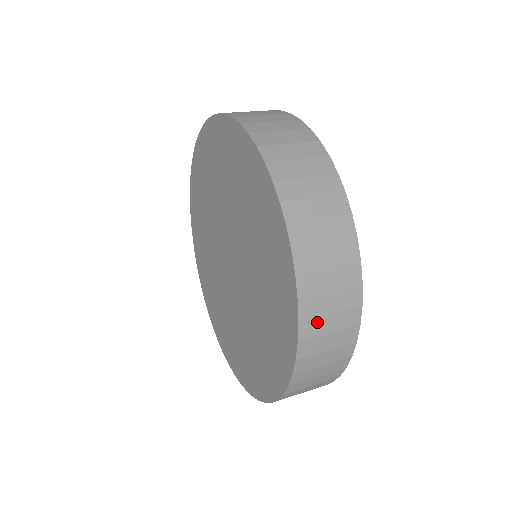
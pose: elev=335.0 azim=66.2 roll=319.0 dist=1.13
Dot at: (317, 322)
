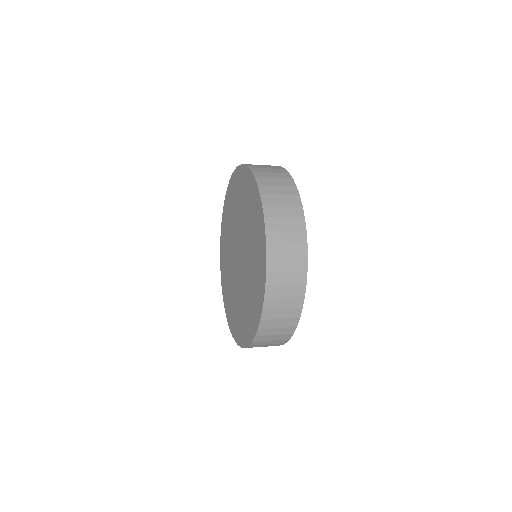
Dot at: (277, 288)
